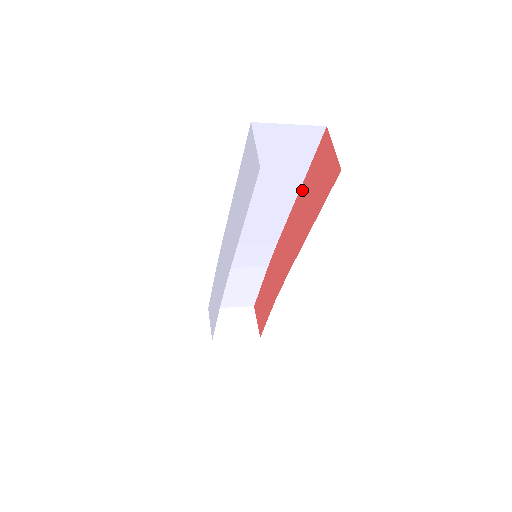
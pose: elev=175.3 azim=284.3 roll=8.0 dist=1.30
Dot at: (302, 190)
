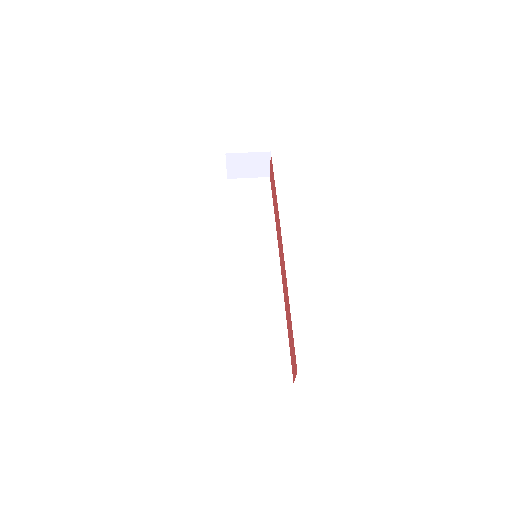
Dot at: (289, 308)
